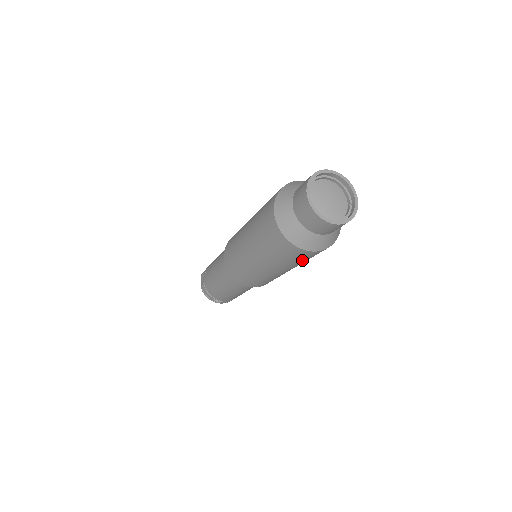
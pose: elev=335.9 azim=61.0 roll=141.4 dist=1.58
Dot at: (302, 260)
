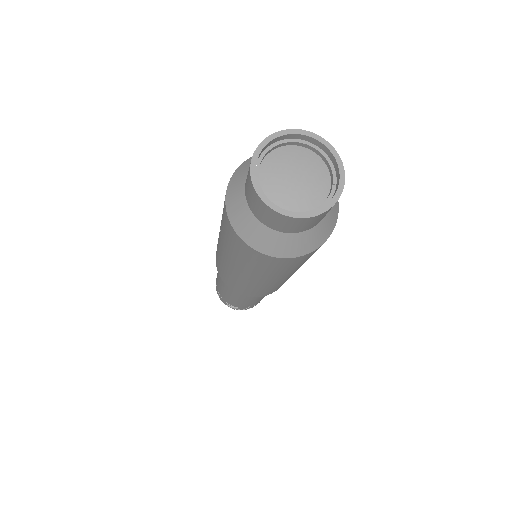
Dot at: (279, 268)
